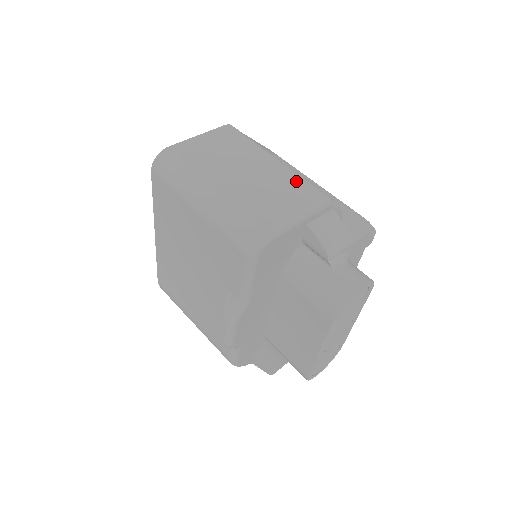
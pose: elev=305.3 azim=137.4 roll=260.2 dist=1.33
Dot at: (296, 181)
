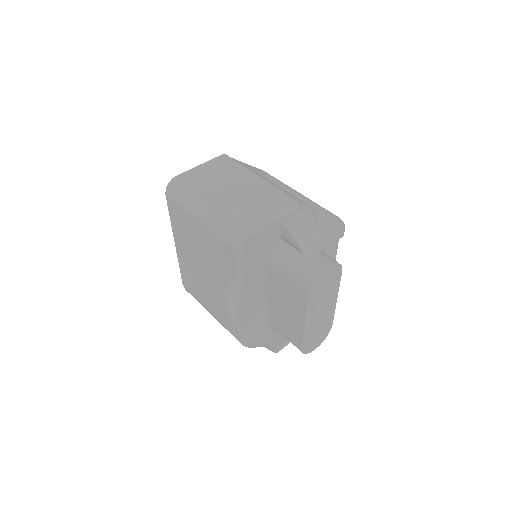
Dot at: (273, 192)
